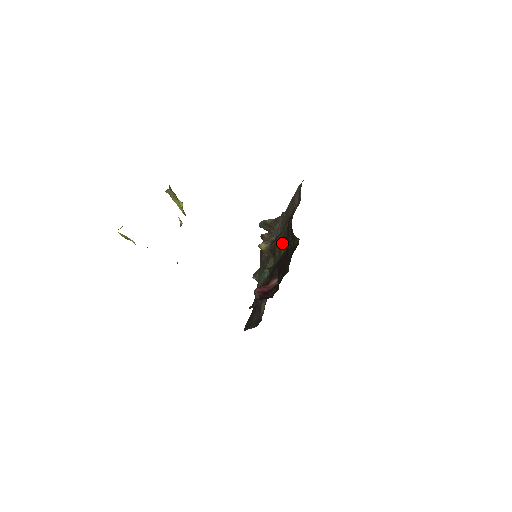
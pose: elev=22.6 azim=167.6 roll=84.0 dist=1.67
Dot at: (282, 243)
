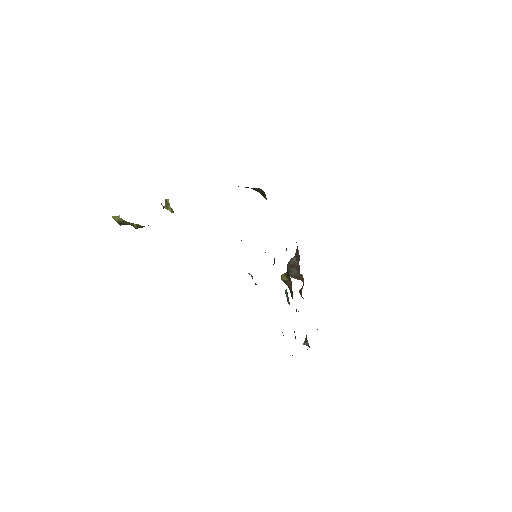
Dot at: occluded
